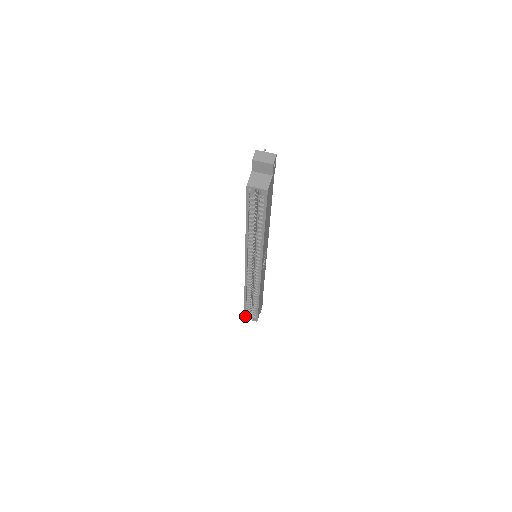
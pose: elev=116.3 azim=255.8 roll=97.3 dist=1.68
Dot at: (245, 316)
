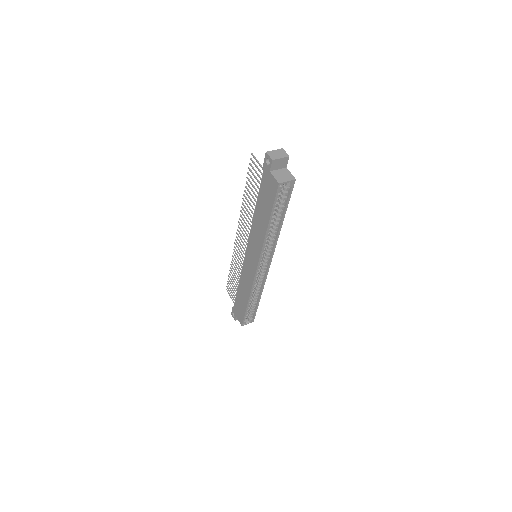
Dot at: (243, 323)
